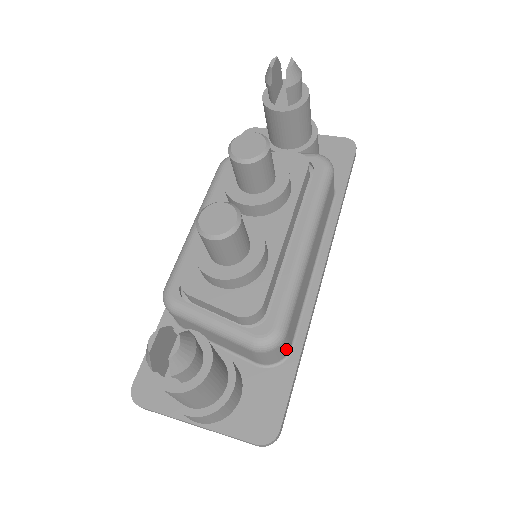
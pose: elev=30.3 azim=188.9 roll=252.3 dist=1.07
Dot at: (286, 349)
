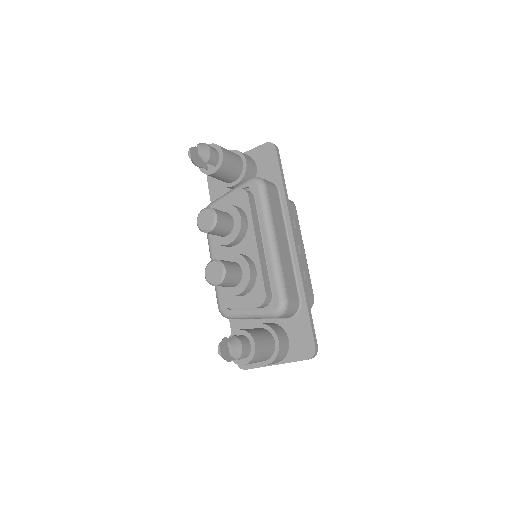
Dot at: (296, 304)
